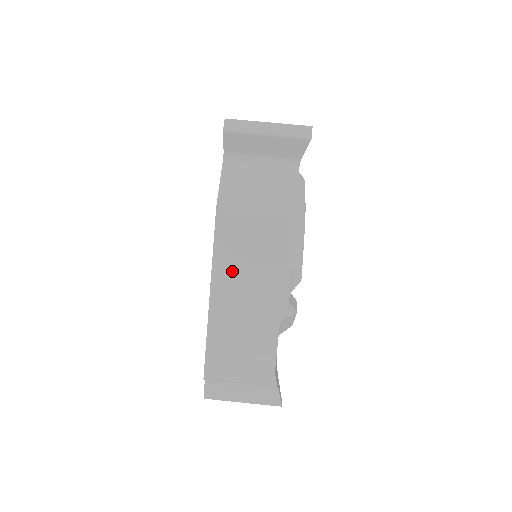
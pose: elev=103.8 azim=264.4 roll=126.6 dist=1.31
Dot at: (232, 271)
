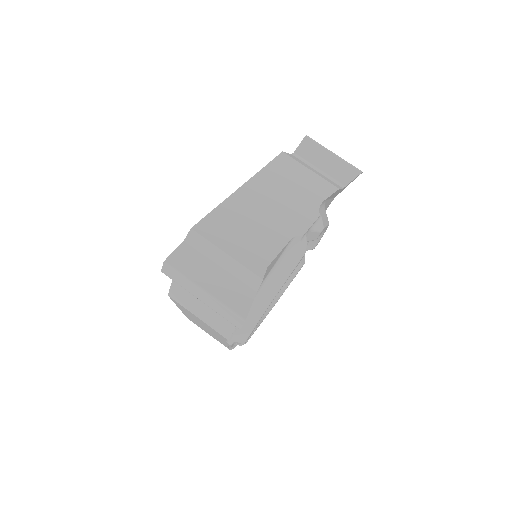
Dot at: (272, 184)
